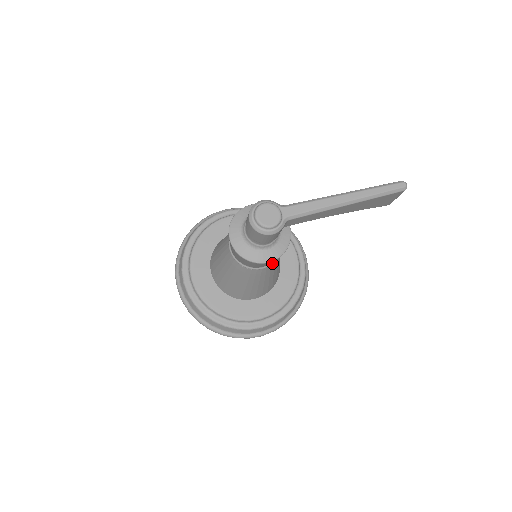
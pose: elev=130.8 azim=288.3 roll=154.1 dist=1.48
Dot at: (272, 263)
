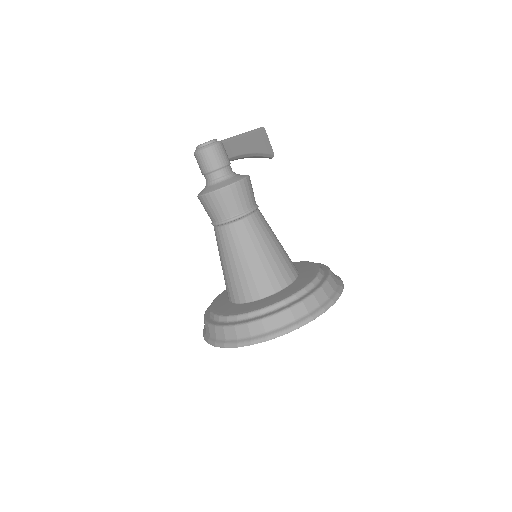
Dot at: (257, 205)
